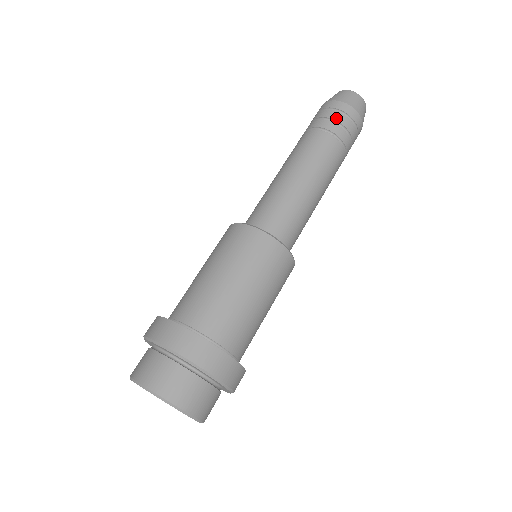
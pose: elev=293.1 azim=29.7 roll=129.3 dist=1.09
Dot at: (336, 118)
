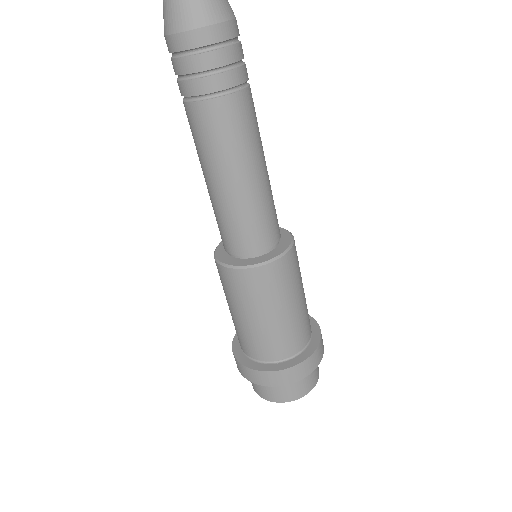
Dot at: (199, 68)
